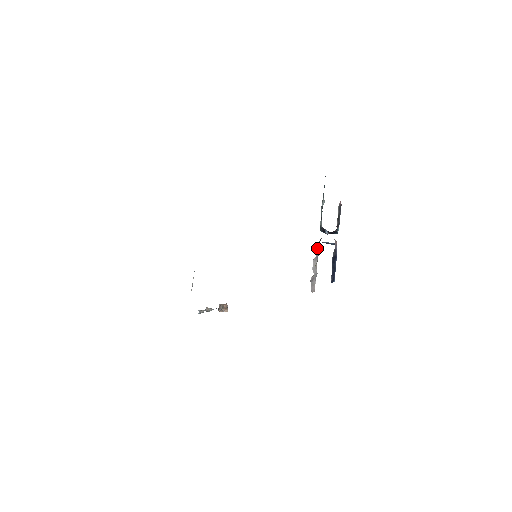
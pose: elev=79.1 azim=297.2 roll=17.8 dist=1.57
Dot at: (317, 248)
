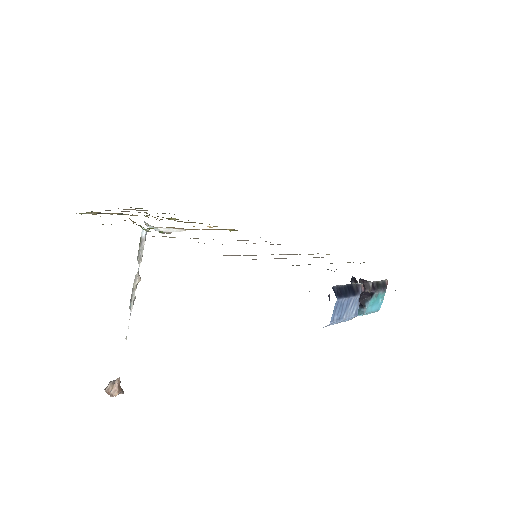
Dot at: occluded
